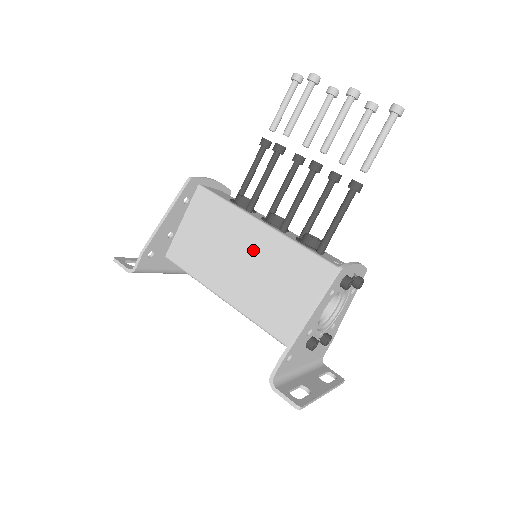
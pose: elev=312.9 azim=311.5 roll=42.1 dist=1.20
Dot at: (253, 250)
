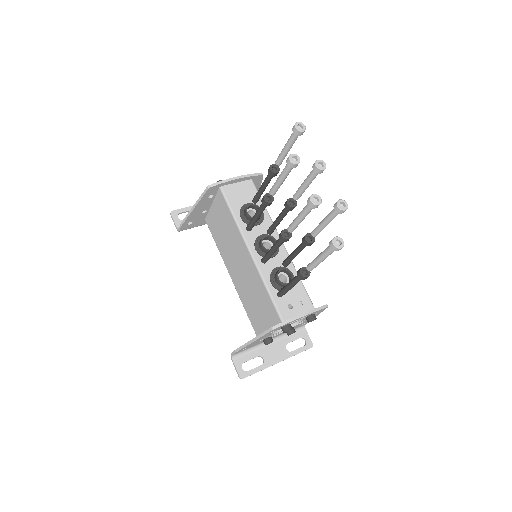
Dot at: (244, 263)
